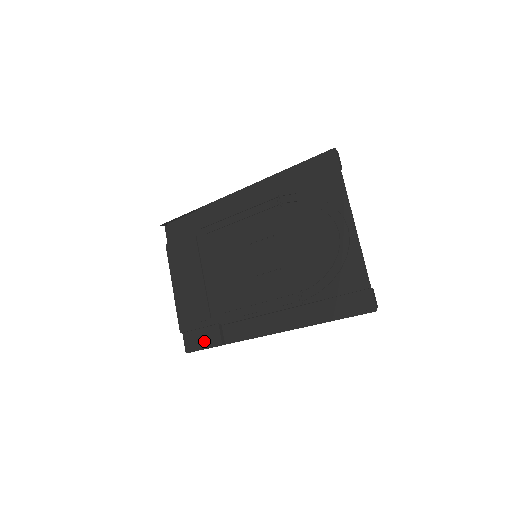
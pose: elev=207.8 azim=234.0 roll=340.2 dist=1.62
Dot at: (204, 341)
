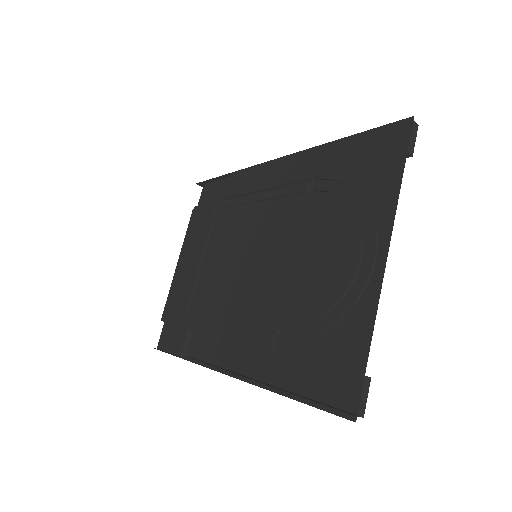
Dot at: (172, 342)
